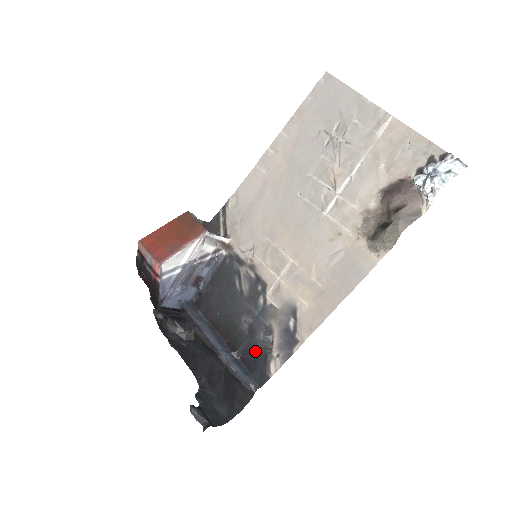
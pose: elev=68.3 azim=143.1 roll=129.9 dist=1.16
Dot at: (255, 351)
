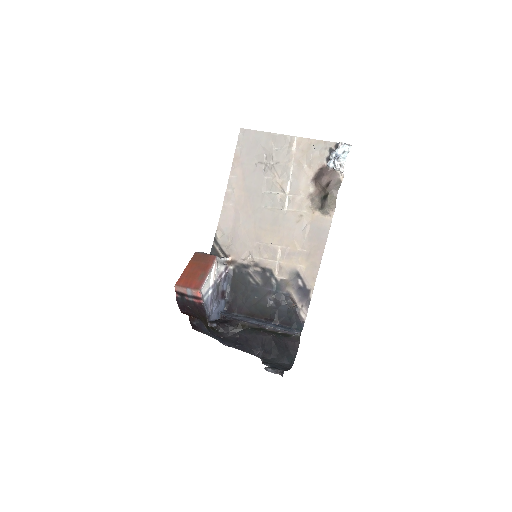
Dot at: (286, 313)
